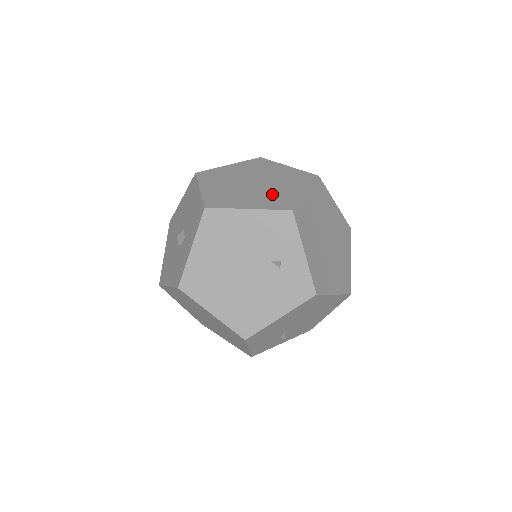
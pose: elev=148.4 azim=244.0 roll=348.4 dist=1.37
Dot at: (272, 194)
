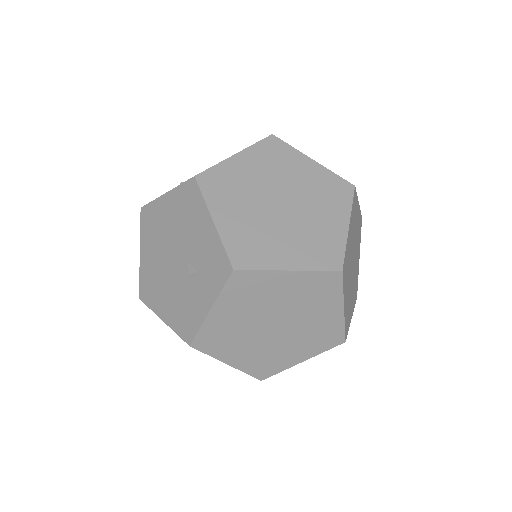
Dot at: (310, 333)
